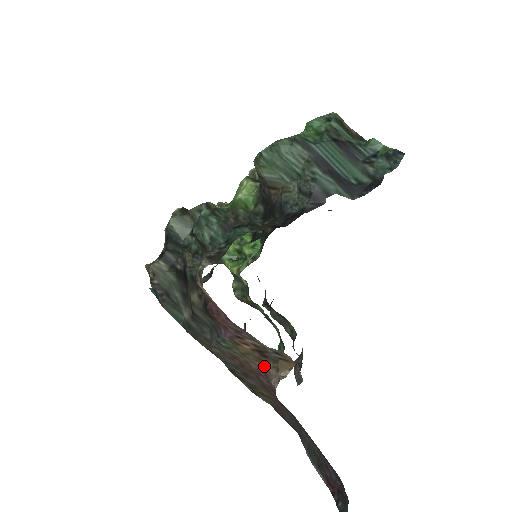
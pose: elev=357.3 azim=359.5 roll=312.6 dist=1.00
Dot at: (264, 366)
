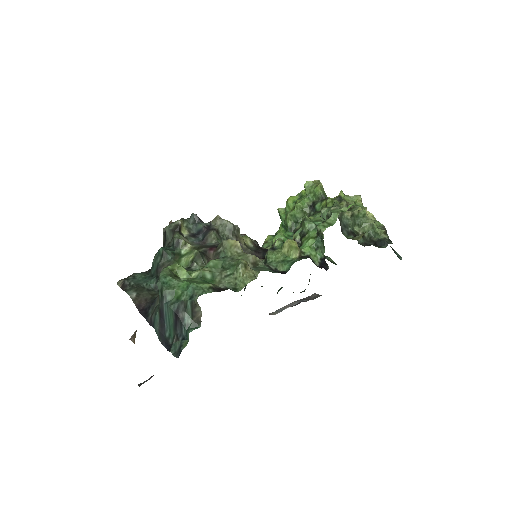
Dot at: occluded
